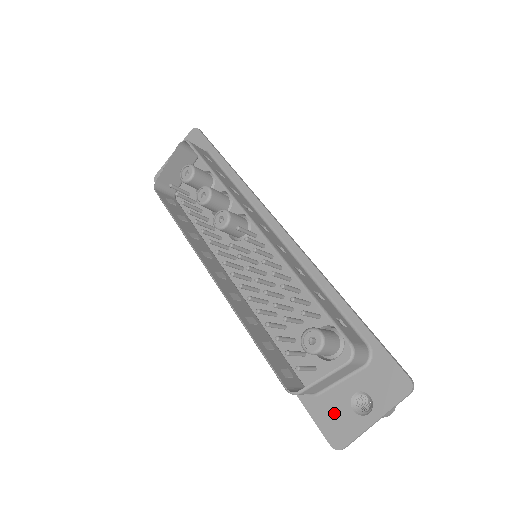
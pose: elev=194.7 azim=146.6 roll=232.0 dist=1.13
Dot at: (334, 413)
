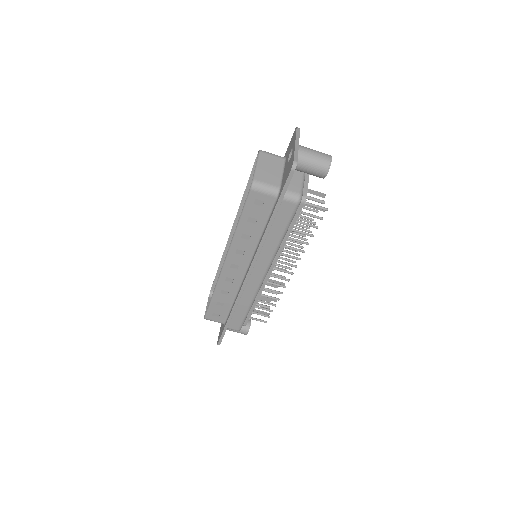
Dot at: (286, 173)
